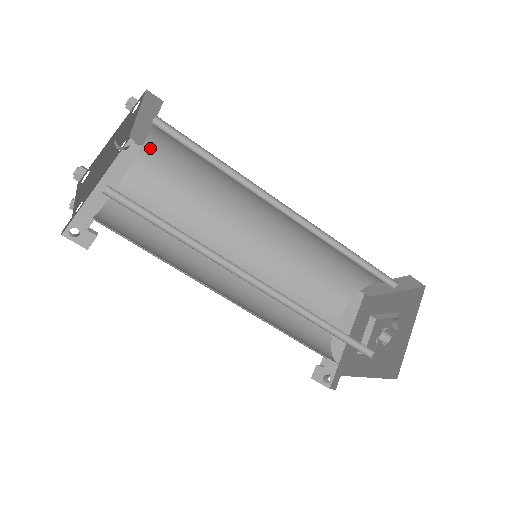
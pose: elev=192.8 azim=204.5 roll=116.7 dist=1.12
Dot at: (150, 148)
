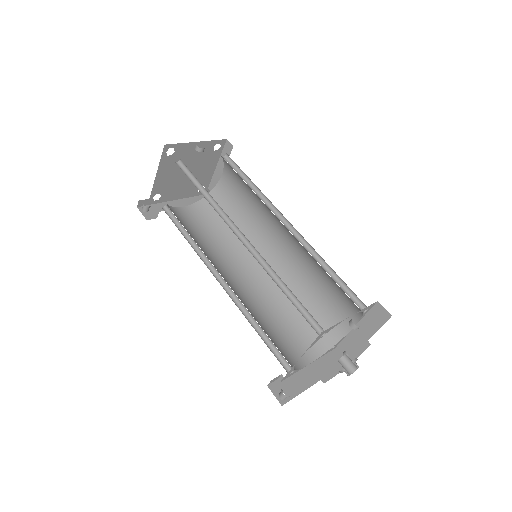
Dot at: (217, 191)
